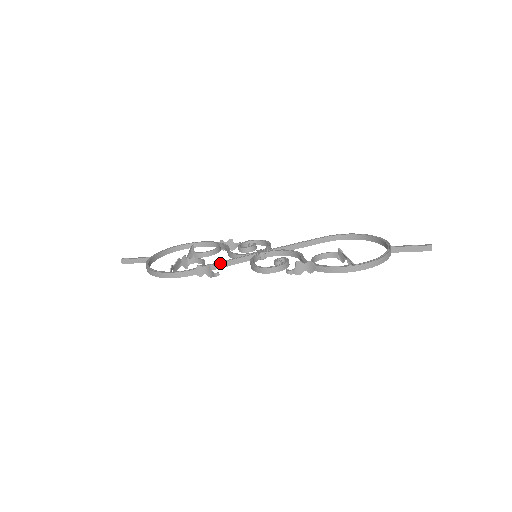
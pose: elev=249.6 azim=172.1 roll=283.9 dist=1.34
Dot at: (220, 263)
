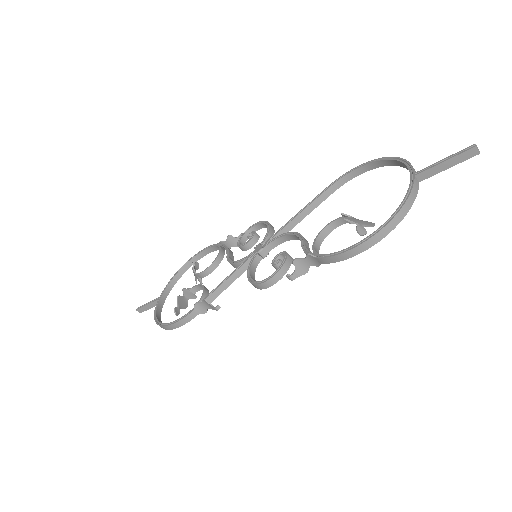
Dot at: (218, 287)
